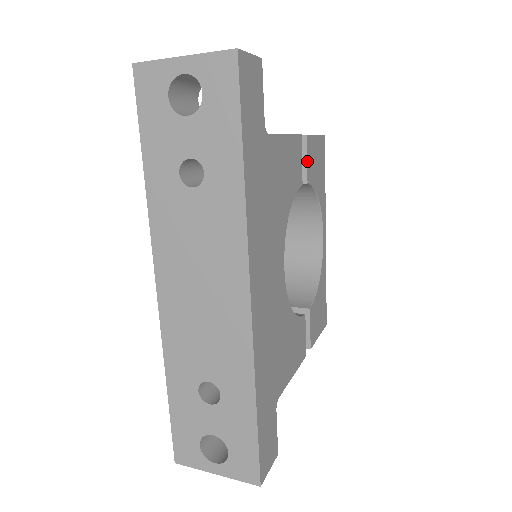
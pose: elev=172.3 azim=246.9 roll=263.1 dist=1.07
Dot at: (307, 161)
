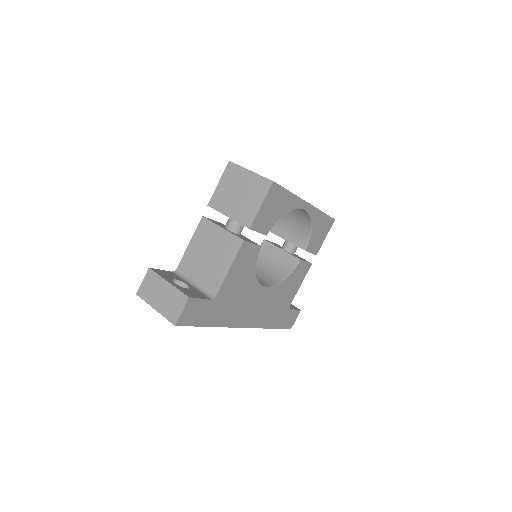
Dot at: (259, 232)
